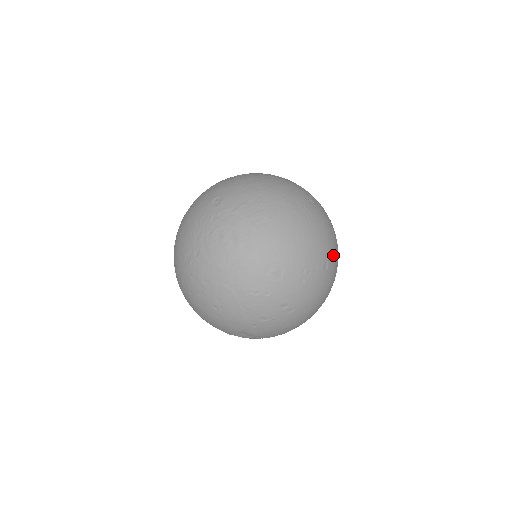
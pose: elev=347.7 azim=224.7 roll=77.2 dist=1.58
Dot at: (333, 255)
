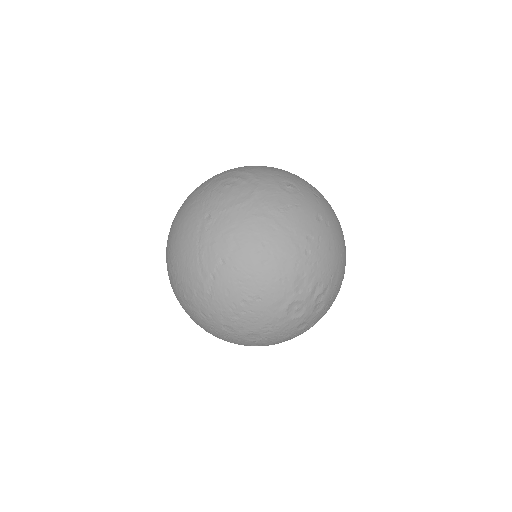
Dot at: occluded
